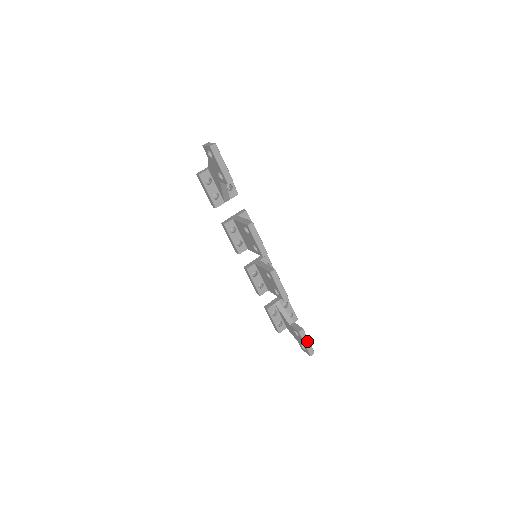
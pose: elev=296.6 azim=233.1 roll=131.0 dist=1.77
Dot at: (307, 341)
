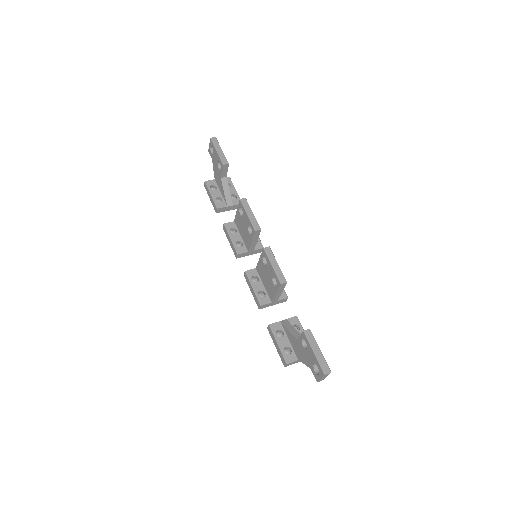
Dot at: (317, 349)
